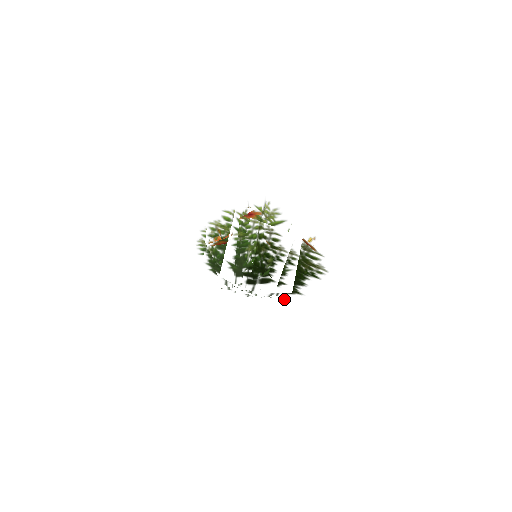
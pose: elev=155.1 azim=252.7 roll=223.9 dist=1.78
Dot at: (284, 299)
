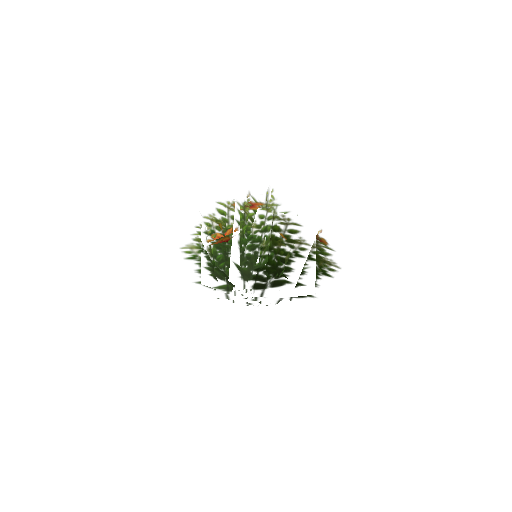
Dot at: (295, 304)
